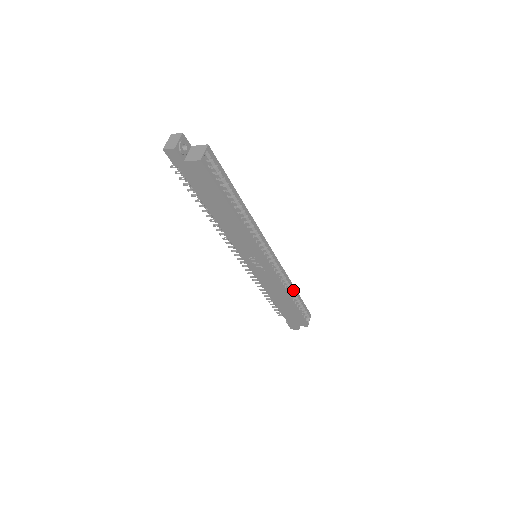
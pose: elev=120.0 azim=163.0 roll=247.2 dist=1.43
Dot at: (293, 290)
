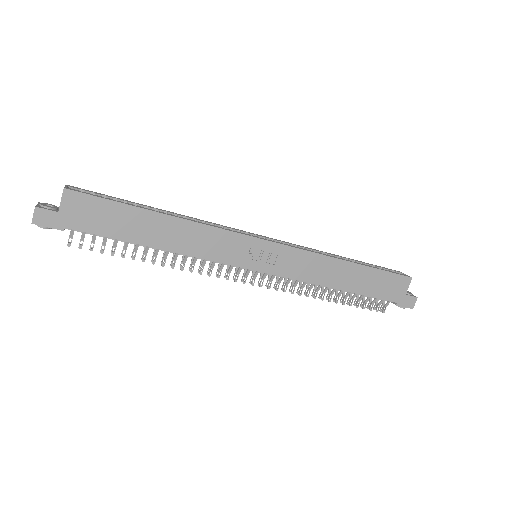
Dot at: occluded
